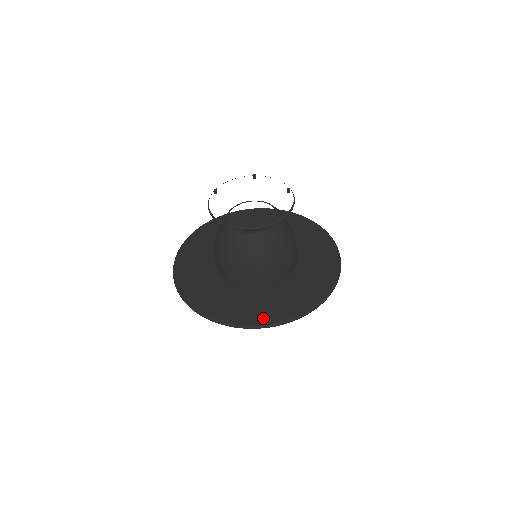
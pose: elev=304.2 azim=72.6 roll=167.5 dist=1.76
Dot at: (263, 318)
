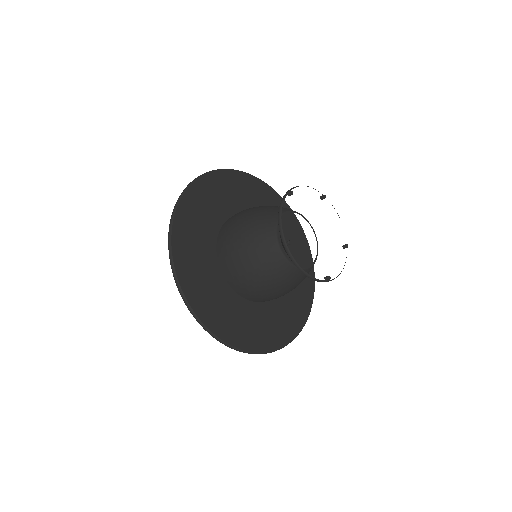
Dot at: (304, 312)
